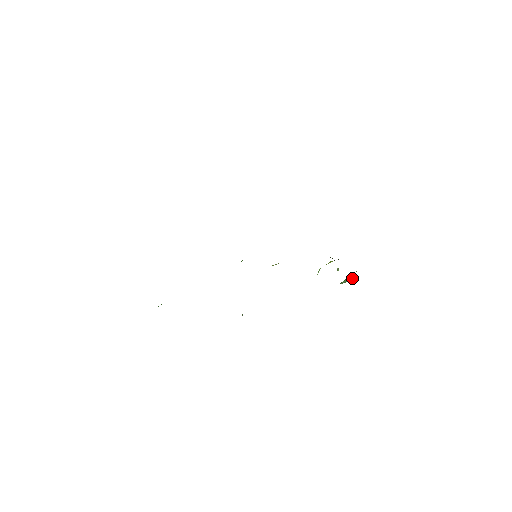
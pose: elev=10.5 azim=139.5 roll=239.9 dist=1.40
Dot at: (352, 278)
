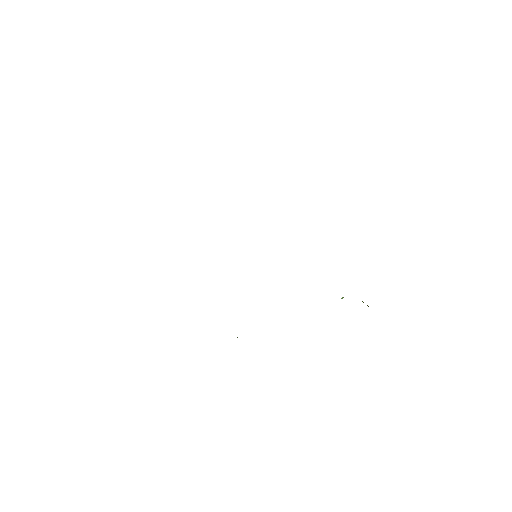
Dot at: occluded
